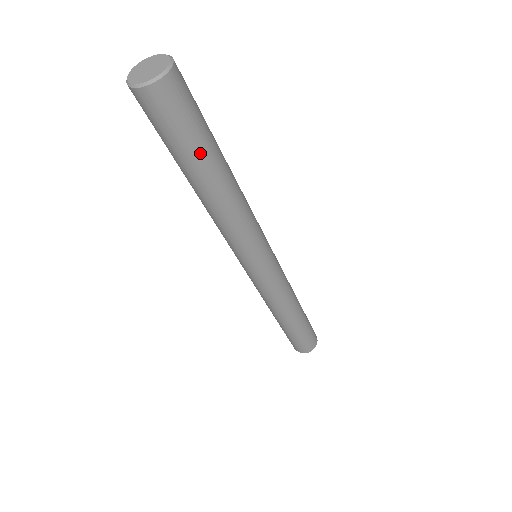
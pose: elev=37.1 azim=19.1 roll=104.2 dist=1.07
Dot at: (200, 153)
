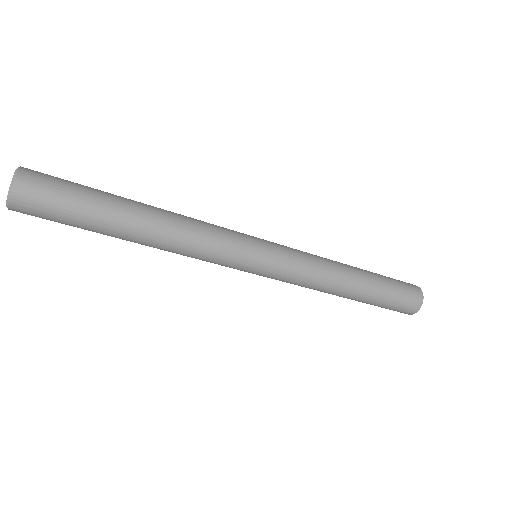
Dot at: (97, 215)
